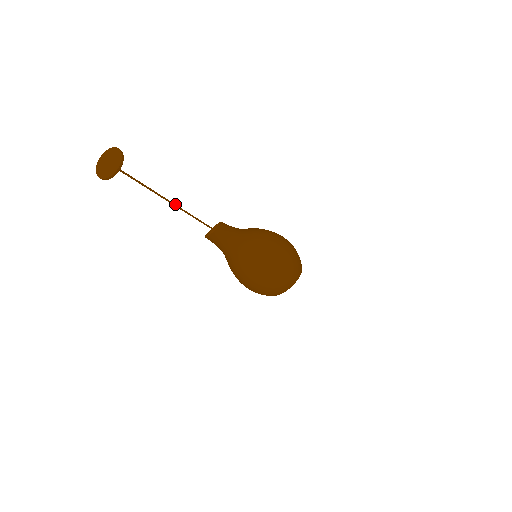
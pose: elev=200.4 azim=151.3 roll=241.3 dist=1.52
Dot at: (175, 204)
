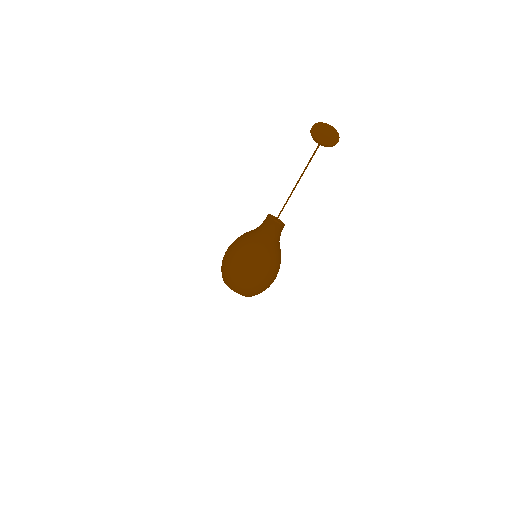
Dot at: occluded
